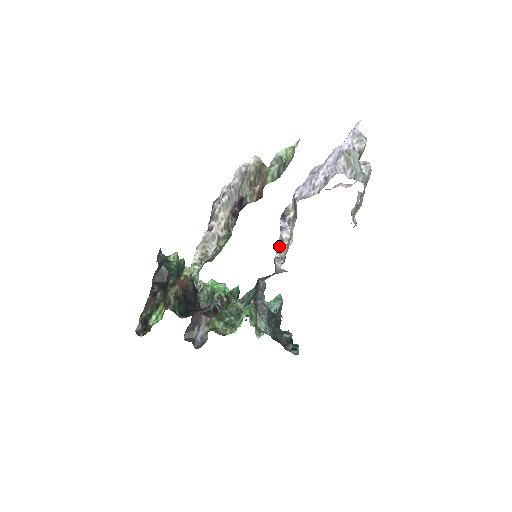
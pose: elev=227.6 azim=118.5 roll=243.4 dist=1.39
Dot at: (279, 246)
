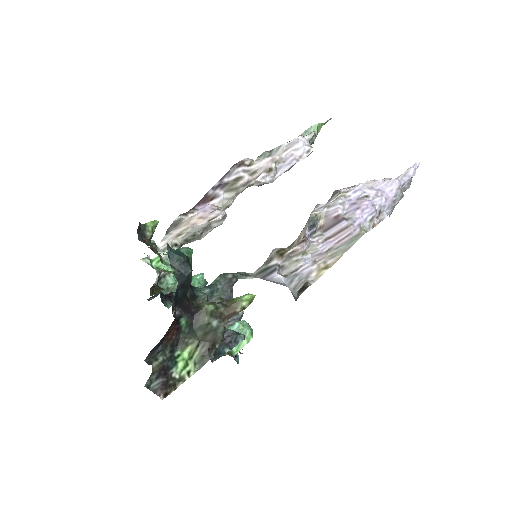
Dot at: (288, 254)
